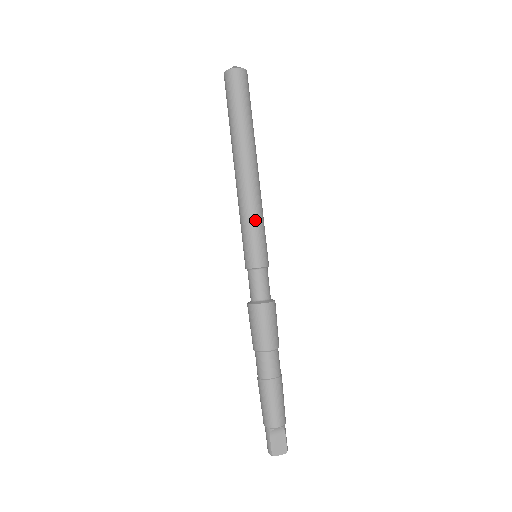
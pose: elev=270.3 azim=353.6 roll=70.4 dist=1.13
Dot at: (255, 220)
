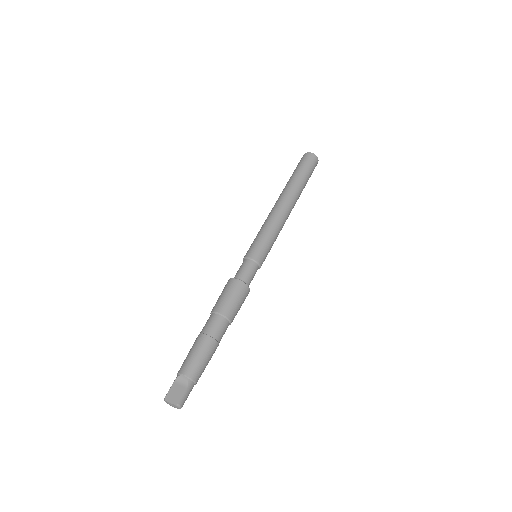
Dot at: (266, 229)
